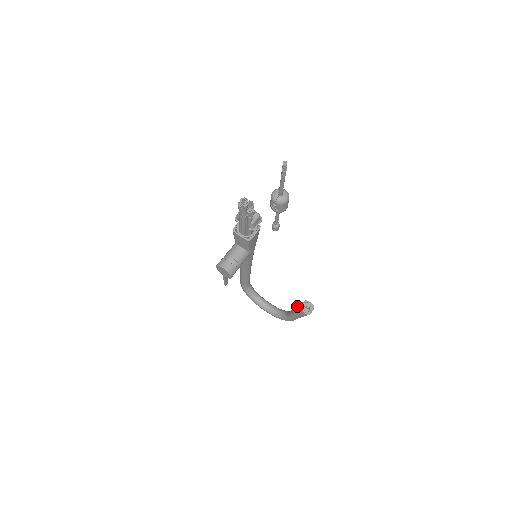
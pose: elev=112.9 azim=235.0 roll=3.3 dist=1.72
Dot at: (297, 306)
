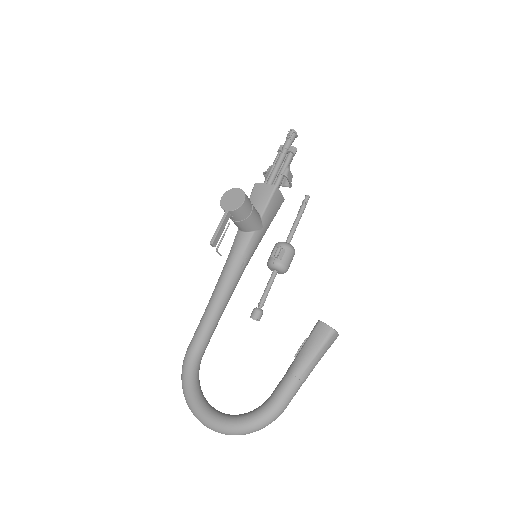
Dot at: (306, 338)
